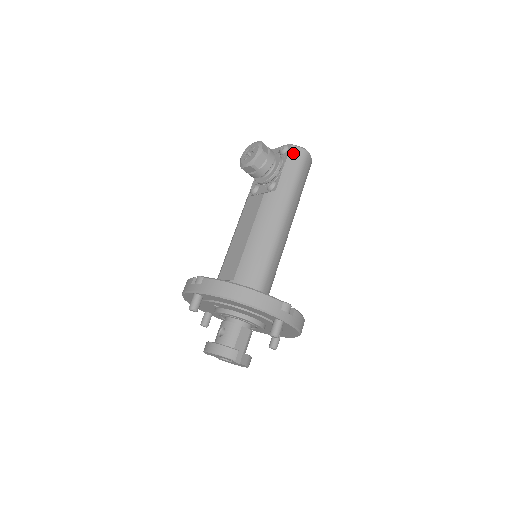
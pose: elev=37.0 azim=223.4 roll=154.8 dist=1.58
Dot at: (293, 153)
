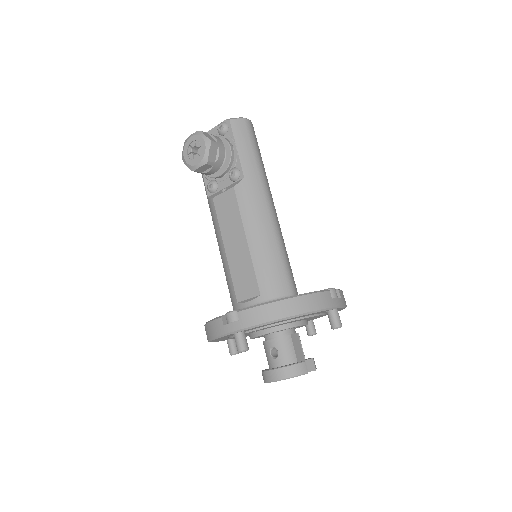
Dot at: (237, 128)
